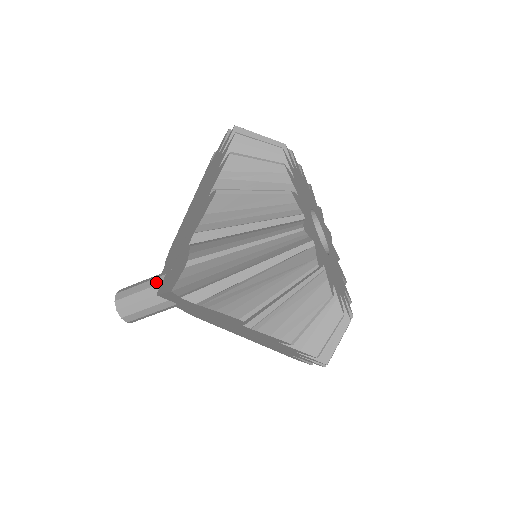
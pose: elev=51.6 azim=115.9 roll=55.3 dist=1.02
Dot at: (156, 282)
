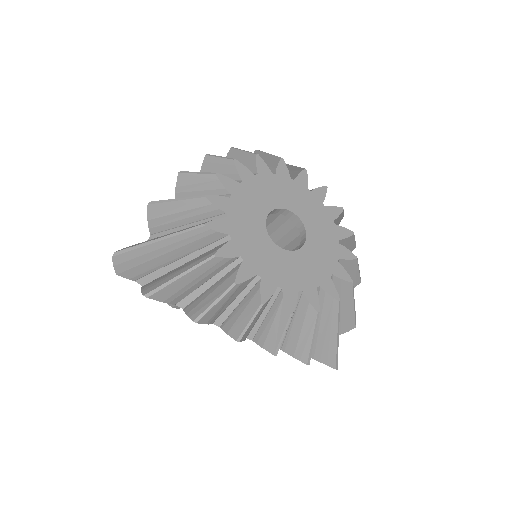
Dot at: occluded
